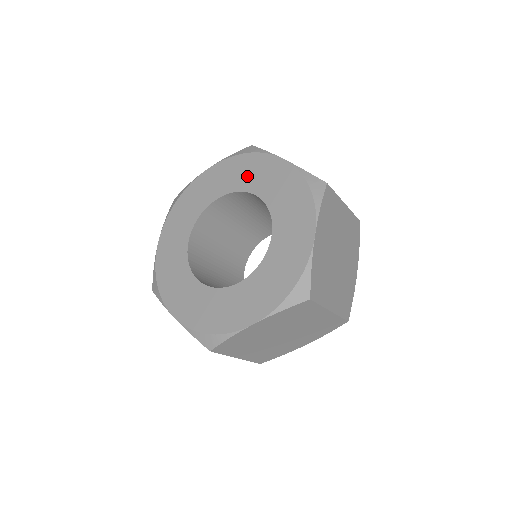
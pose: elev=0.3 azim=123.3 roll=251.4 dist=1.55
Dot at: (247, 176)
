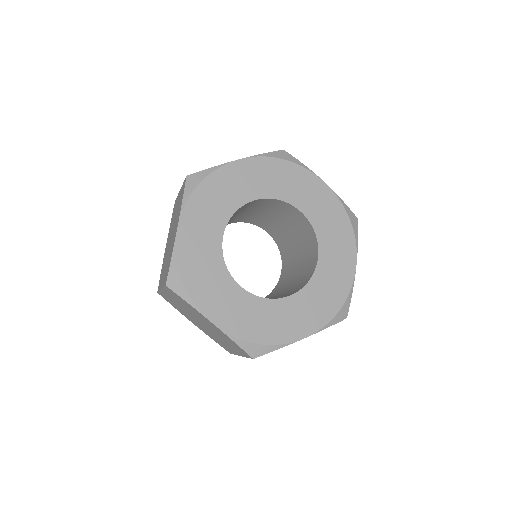
Dot at: (289, 187)
